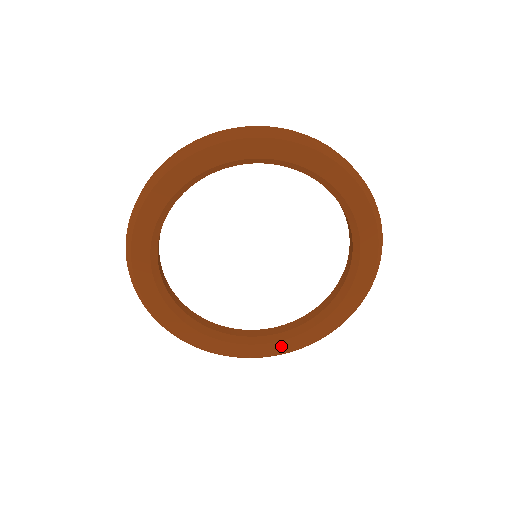
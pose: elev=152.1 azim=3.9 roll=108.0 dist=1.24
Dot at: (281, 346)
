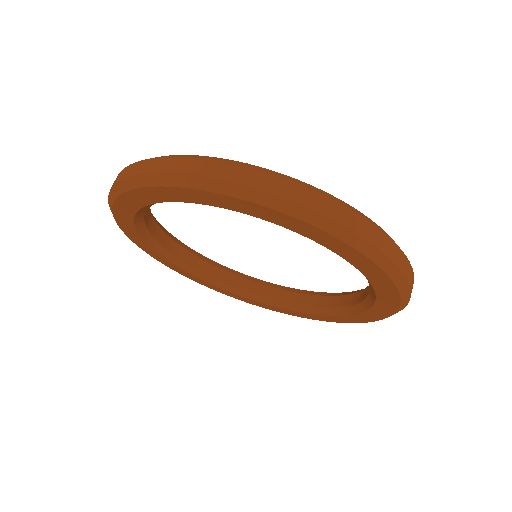
Dot at: (325, 318)
